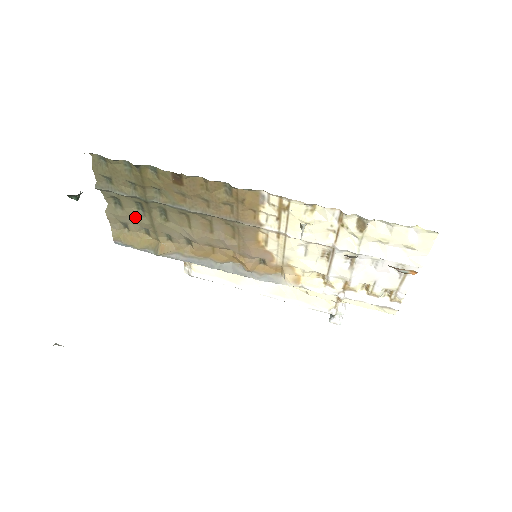
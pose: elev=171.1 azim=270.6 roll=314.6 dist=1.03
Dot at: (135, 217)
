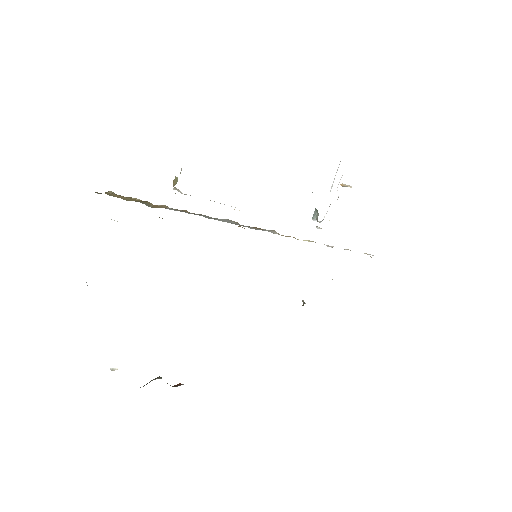
Dot at: occluded
